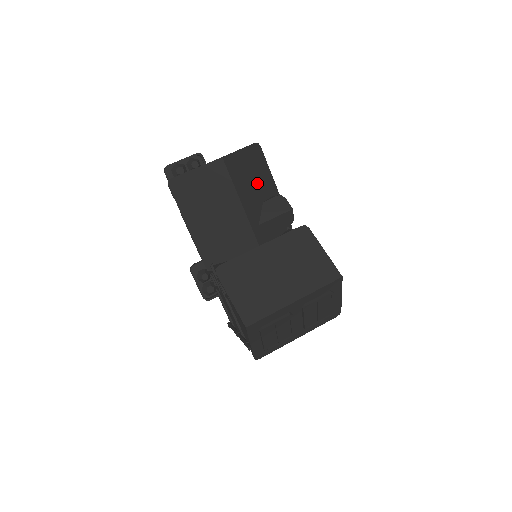
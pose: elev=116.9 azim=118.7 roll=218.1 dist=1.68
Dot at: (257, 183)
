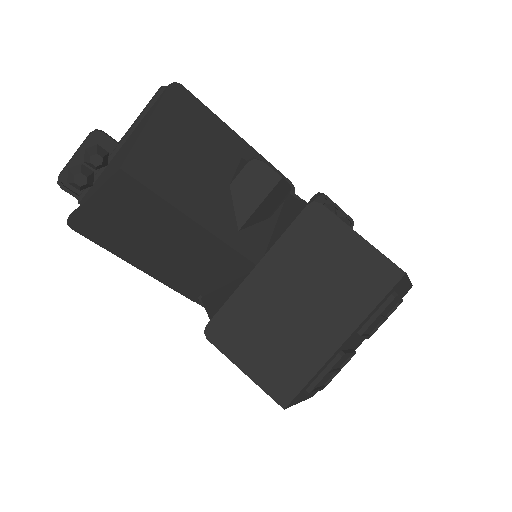
Dot at: (205, 160)
